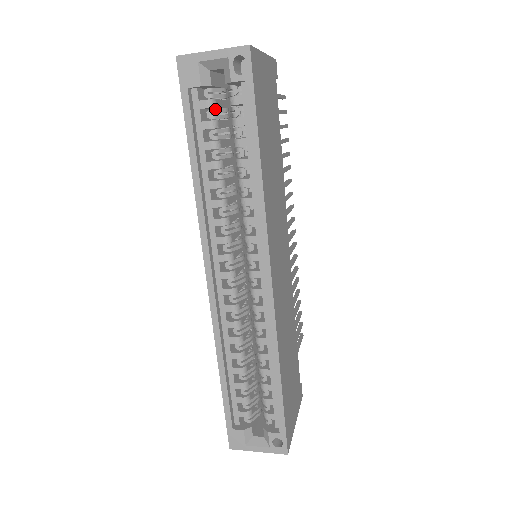
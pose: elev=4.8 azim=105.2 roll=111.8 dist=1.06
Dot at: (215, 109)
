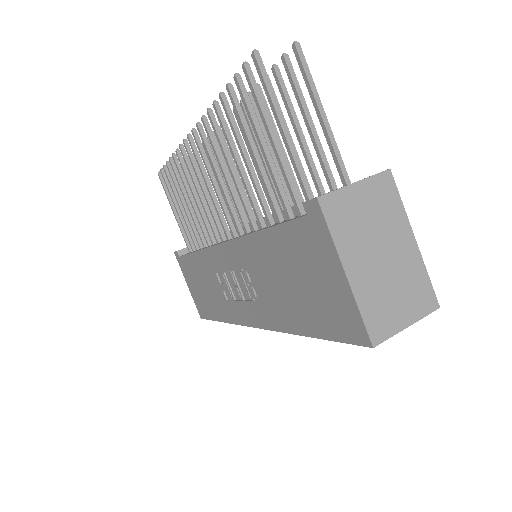
Dot at: occluded
